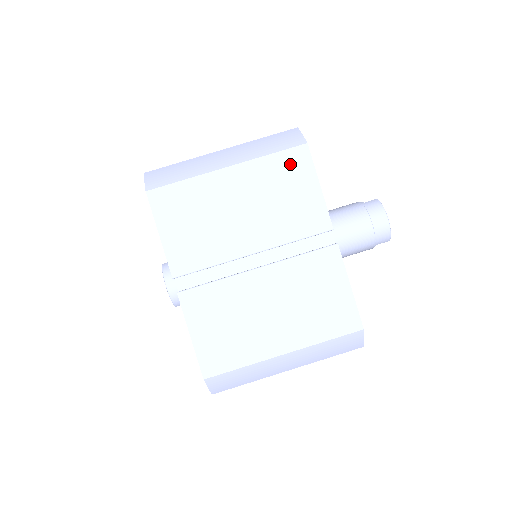
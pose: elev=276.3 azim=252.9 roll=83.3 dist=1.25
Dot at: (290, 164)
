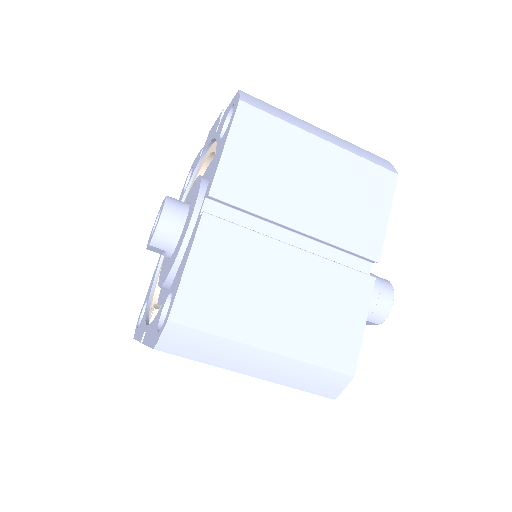
Dot at: (376, 179)
